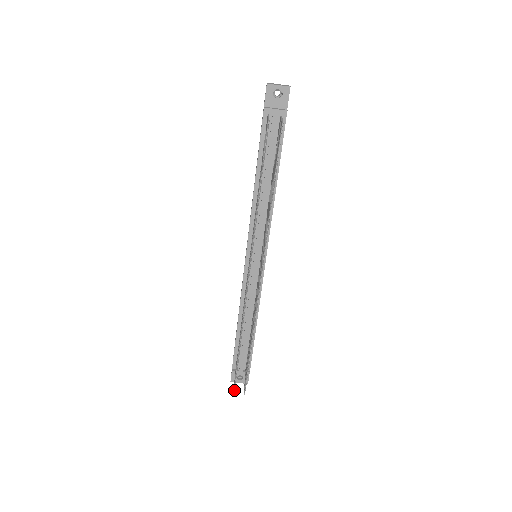
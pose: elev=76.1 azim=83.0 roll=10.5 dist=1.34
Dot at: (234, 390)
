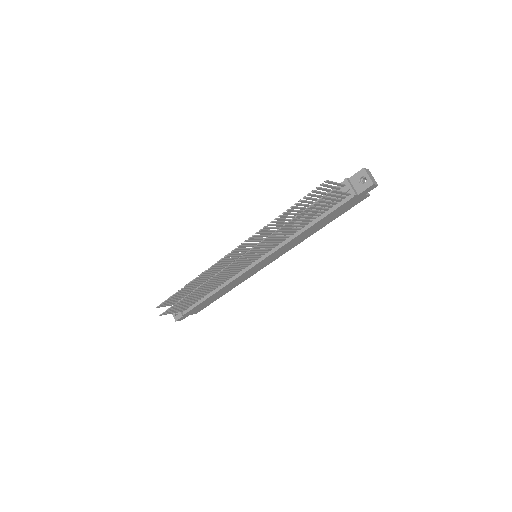
Dot at: (159, 306)
